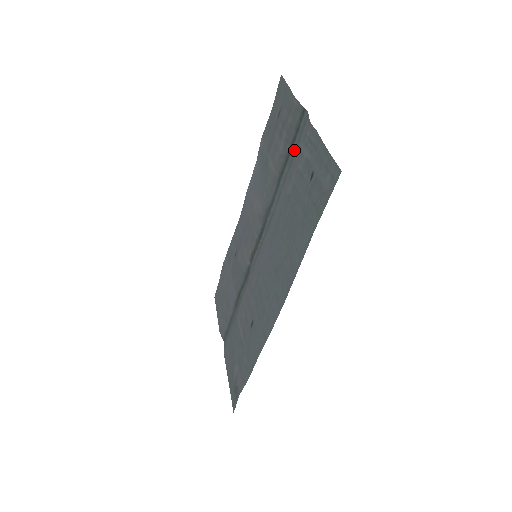
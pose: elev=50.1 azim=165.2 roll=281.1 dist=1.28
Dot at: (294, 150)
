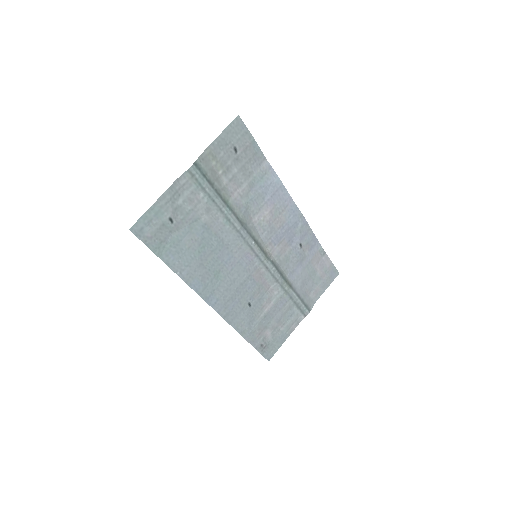
Dot at: (209, 190)
